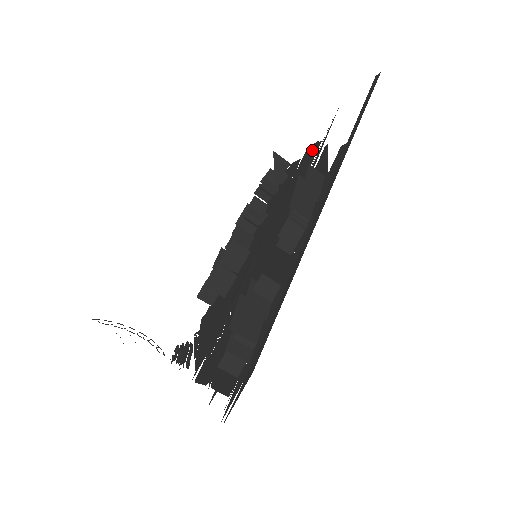
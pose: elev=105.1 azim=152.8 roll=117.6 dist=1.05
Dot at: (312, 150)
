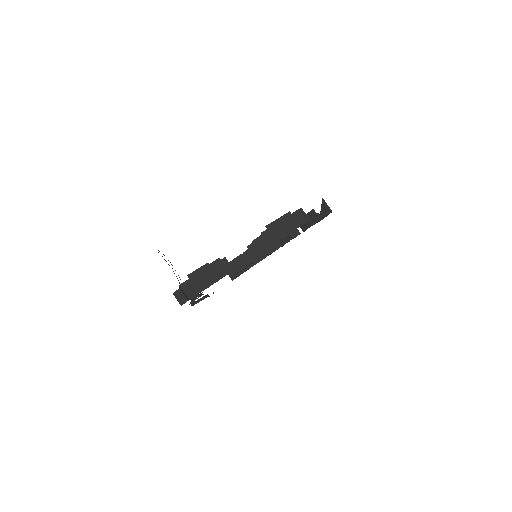
Dot at: occluded
